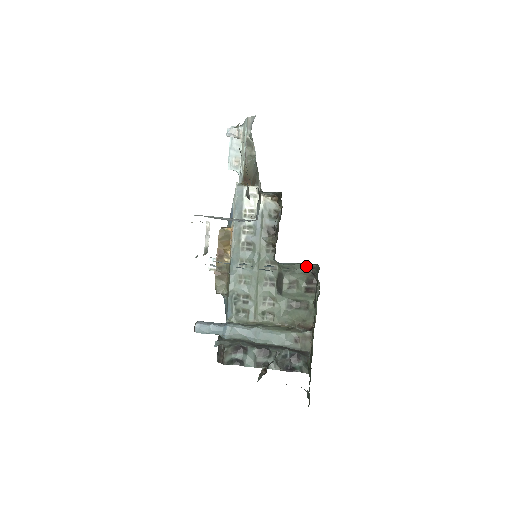
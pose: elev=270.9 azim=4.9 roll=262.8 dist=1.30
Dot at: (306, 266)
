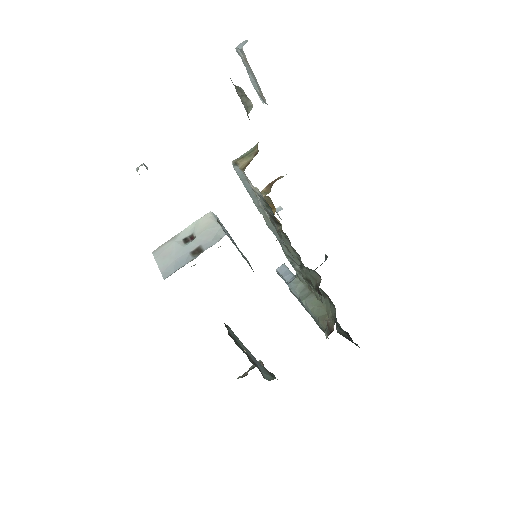
Dot at: occluded
